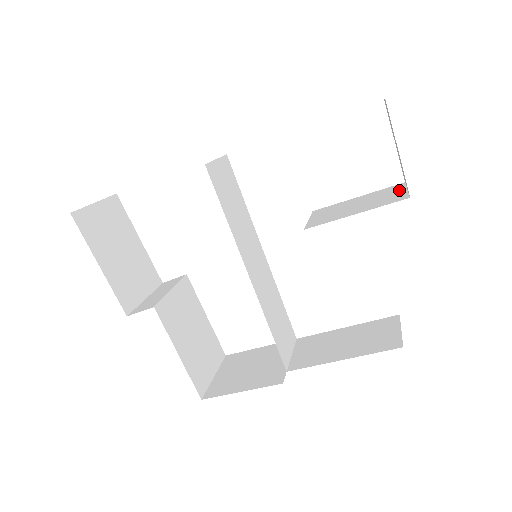
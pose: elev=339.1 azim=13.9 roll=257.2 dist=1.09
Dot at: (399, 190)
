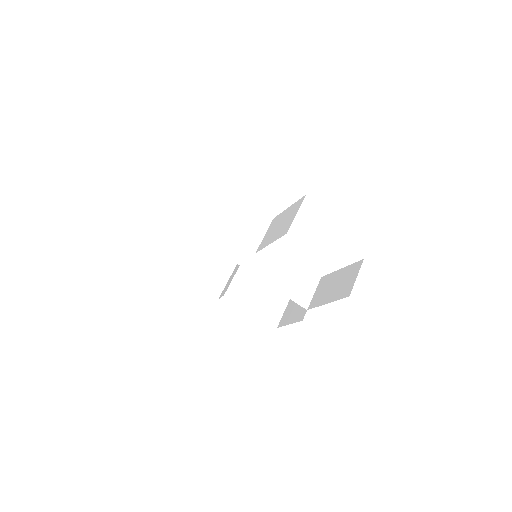
Dot at: (295, 212)
